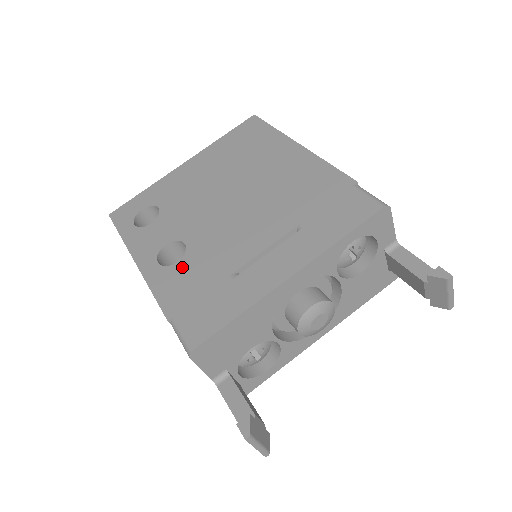
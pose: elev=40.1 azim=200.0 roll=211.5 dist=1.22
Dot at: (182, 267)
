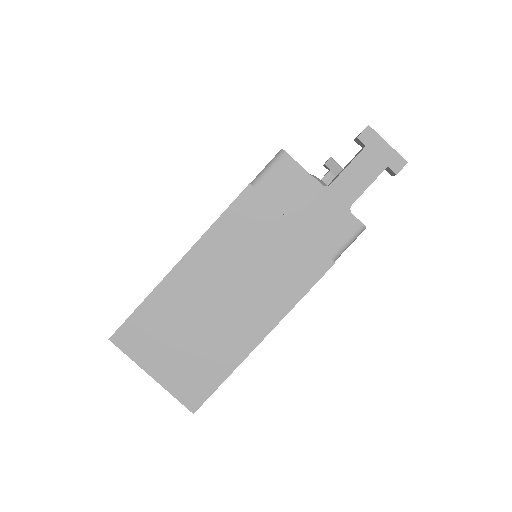
Dot at: occluded
